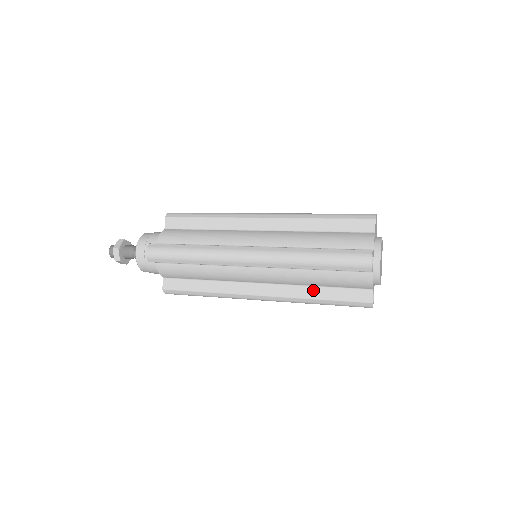
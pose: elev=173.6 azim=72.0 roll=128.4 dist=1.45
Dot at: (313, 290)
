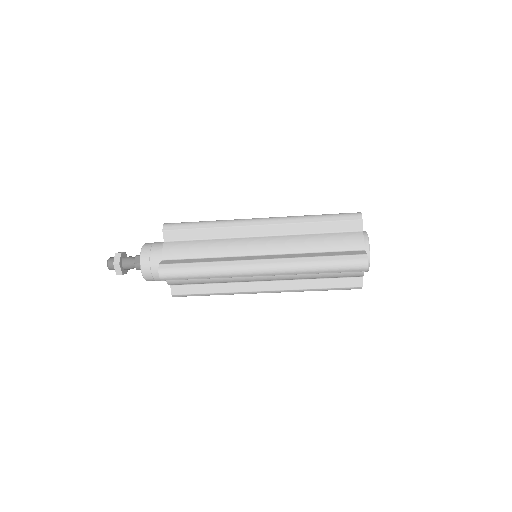
Dot at: (312, 282)
